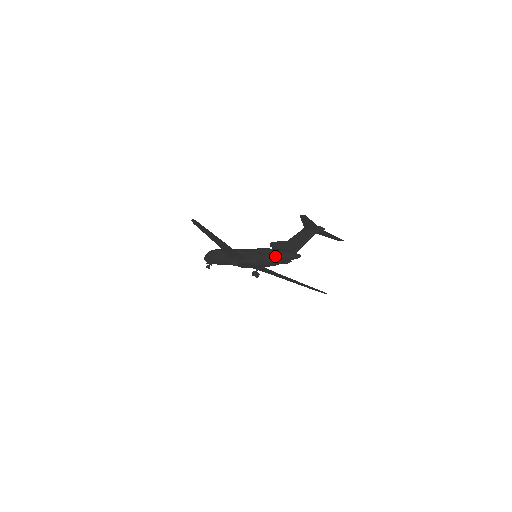
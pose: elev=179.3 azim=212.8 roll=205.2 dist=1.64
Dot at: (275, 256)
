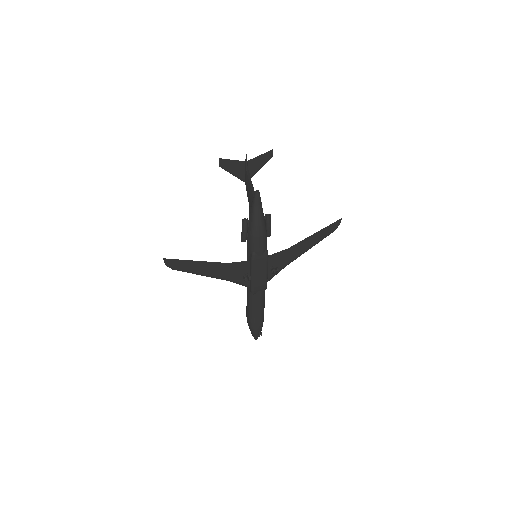
Dot at: (251, 221)
